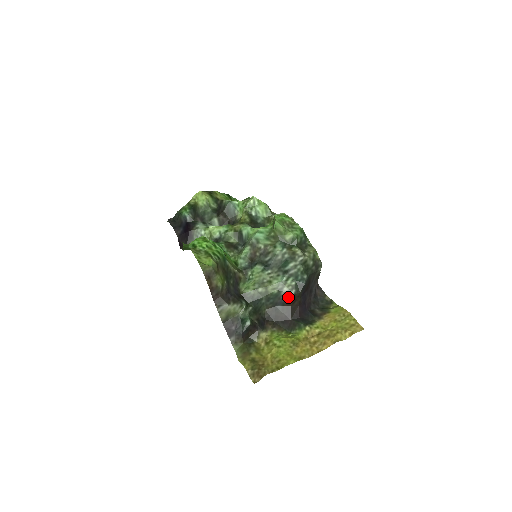
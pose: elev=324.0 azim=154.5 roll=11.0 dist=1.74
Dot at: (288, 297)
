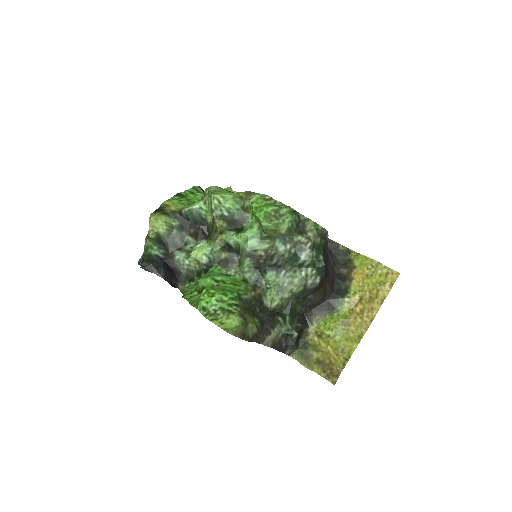
Dot at: (315, 286)
